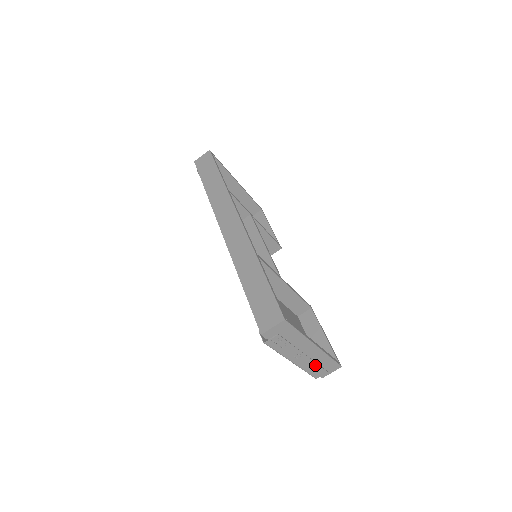
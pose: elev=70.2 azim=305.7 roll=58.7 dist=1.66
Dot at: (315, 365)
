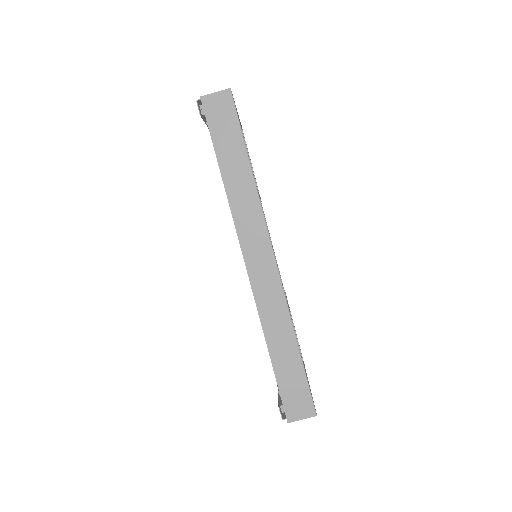
Dot at: occluded
